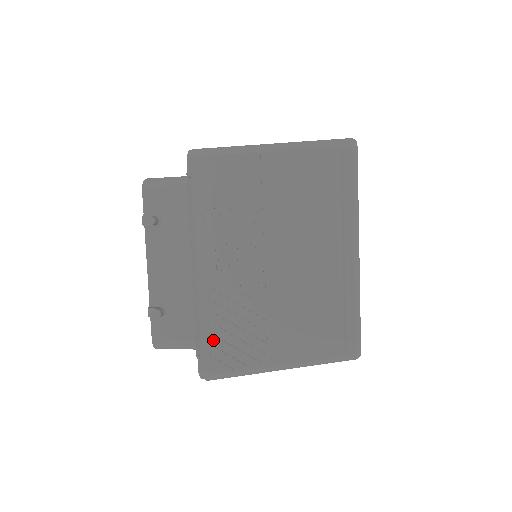
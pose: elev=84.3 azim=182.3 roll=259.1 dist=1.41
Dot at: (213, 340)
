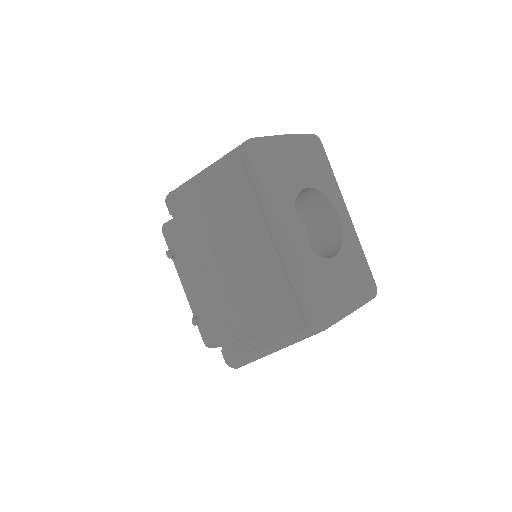
Dot at: (224, 335)
